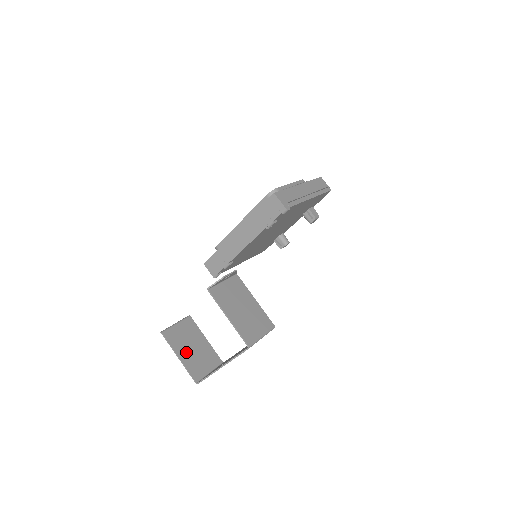
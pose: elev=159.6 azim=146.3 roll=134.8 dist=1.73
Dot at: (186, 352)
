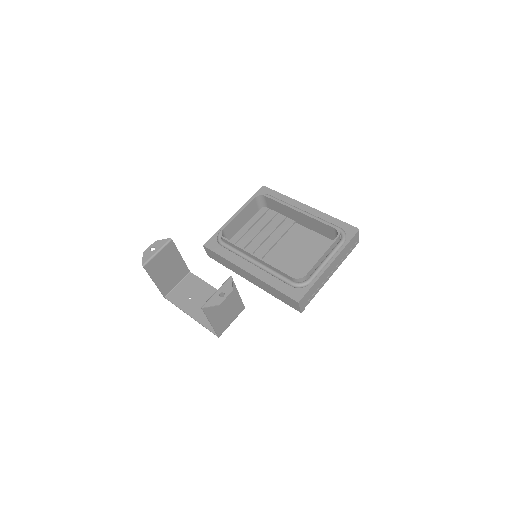
Dot at: (161, 275)
